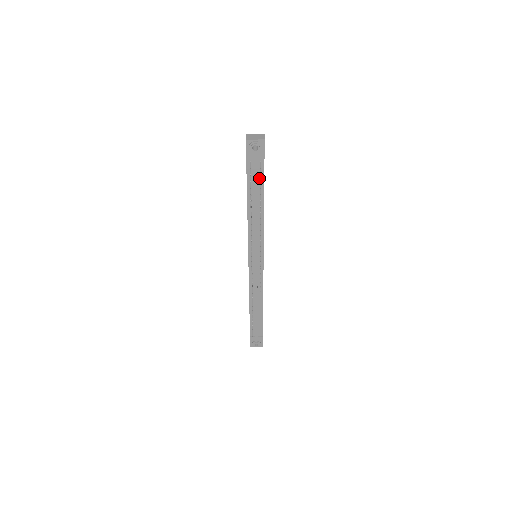
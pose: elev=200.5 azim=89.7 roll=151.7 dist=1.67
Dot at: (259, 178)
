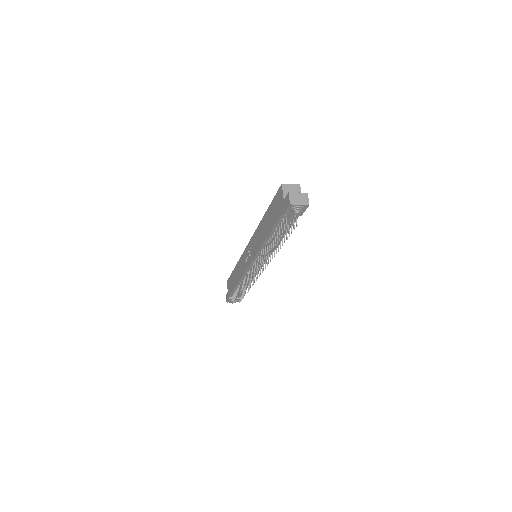
Dot at: occluded
